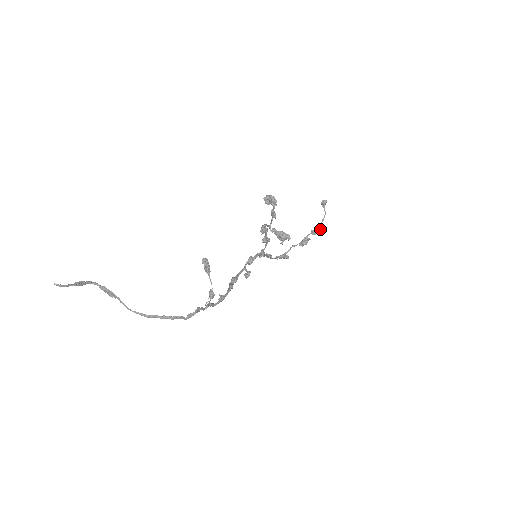
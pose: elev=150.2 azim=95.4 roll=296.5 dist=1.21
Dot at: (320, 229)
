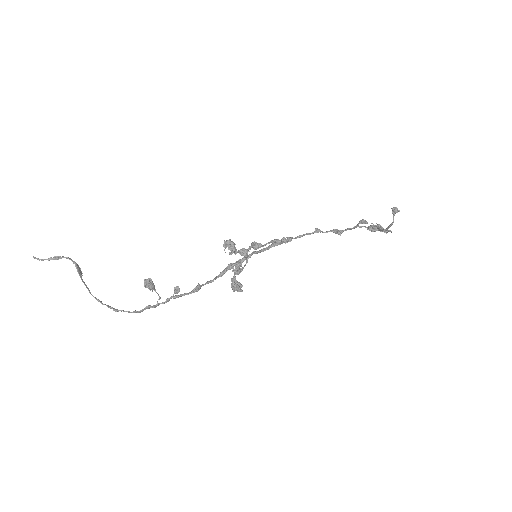
Dot at: (386, 231)
